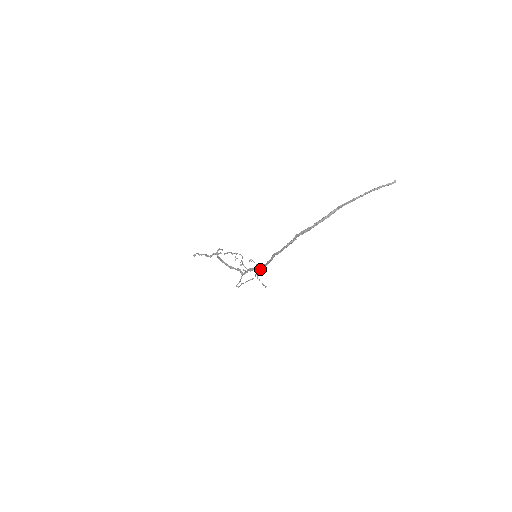
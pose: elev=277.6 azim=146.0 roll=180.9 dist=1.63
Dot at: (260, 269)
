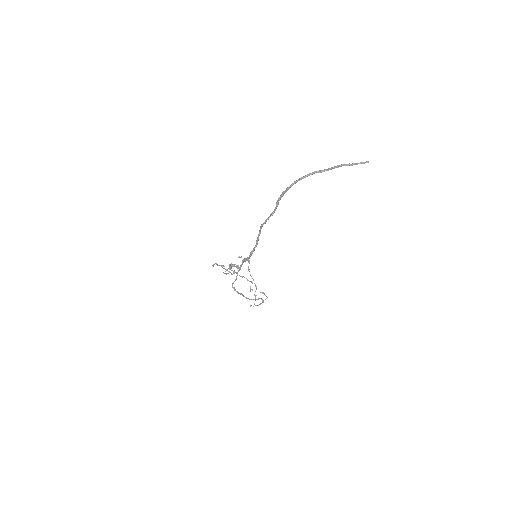
Dot at: (266, 298)
